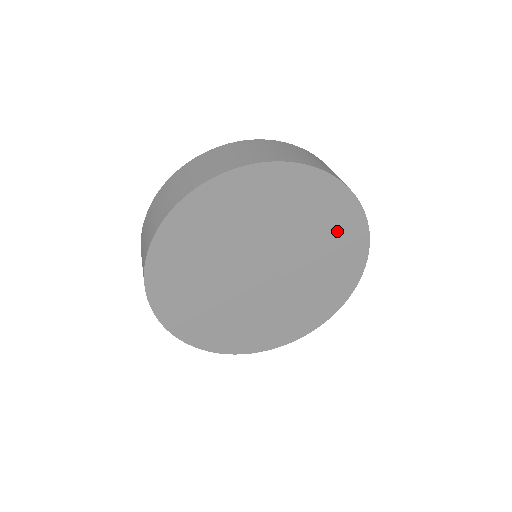
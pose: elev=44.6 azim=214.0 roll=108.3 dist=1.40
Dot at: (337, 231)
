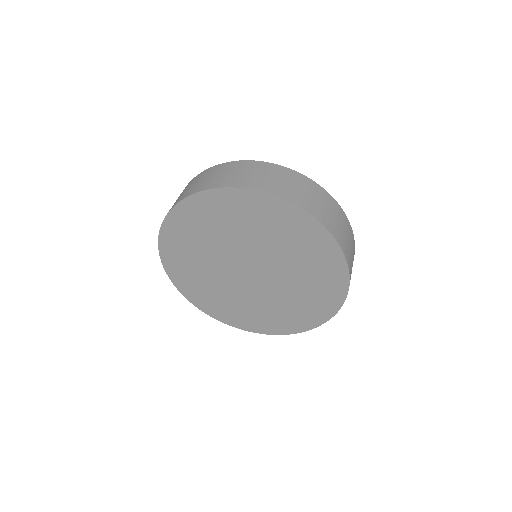
Dot at: (287, 229)
